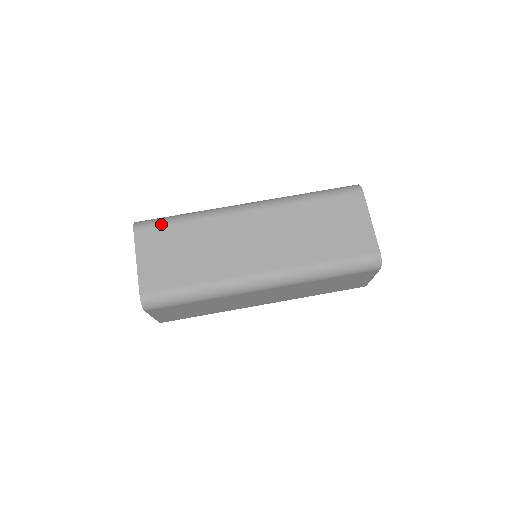
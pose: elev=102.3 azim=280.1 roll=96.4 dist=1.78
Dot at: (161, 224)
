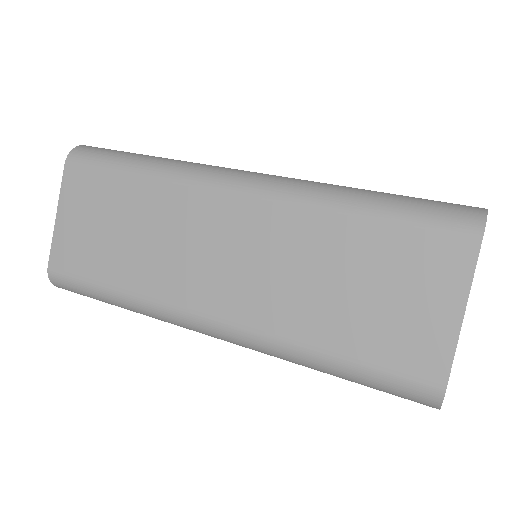
Dot at: occluded
